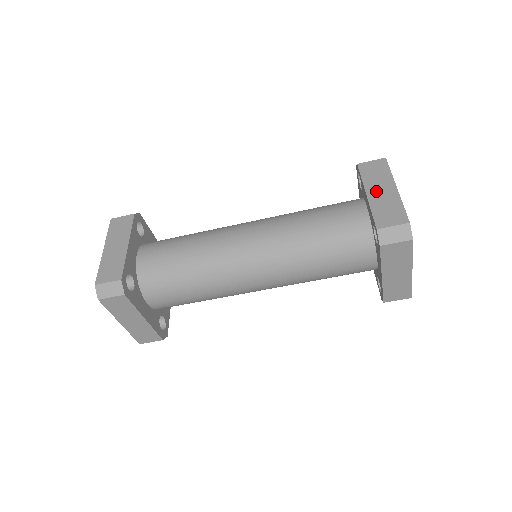
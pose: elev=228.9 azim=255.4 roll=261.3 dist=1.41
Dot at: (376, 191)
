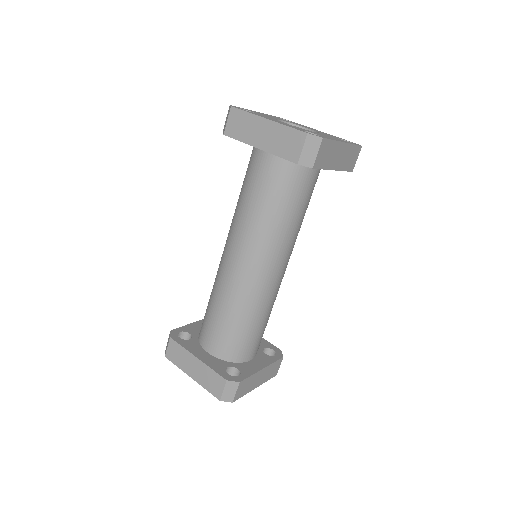
Dot at: occluded
